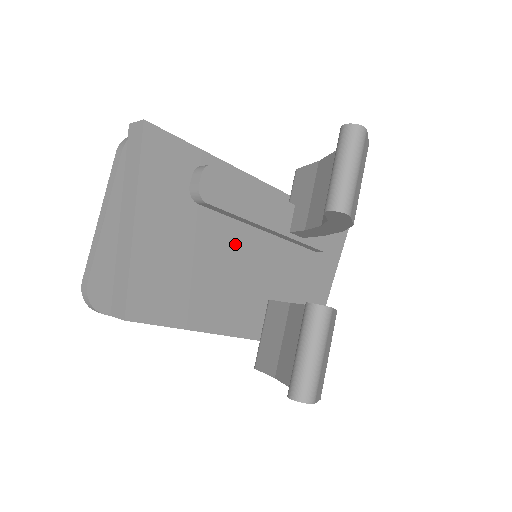
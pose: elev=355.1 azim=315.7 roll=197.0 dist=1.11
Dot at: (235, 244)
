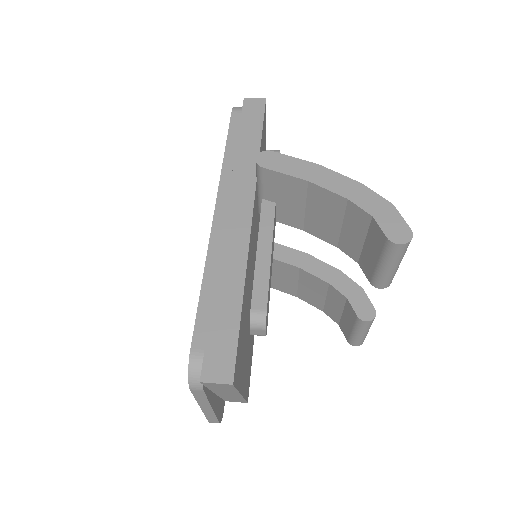
Dot at: occluded
